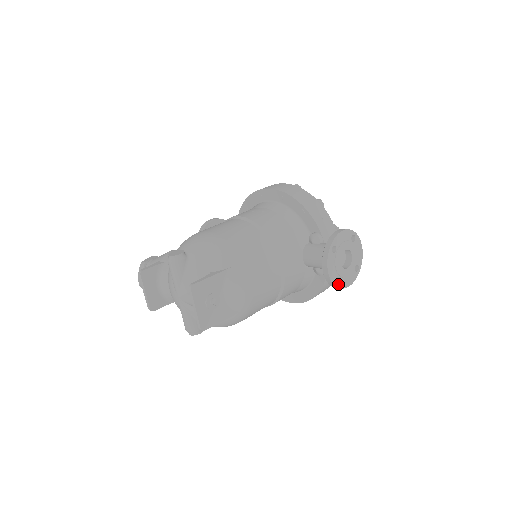
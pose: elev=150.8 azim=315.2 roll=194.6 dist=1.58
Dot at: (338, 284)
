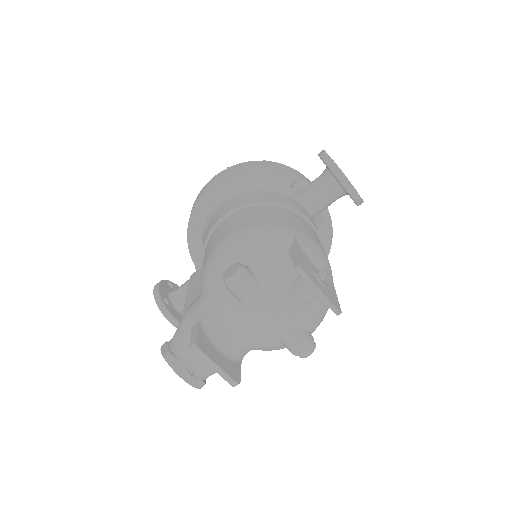
Dot at: occluded
